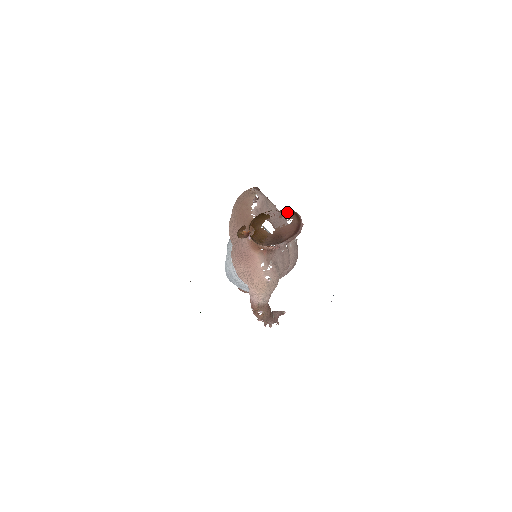
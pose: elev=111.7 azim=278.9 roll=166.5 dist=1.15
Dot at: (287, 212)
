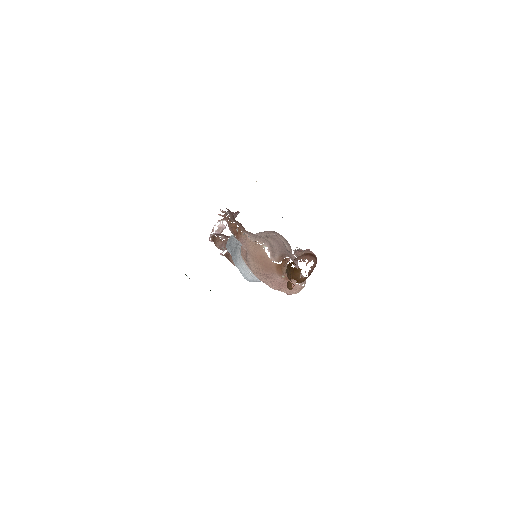
Dot at: (307, 258)
